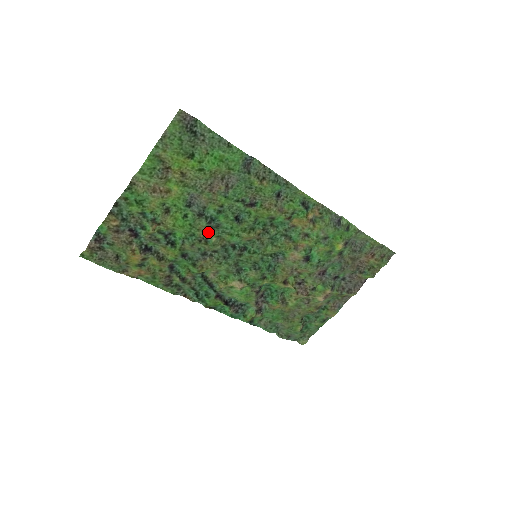
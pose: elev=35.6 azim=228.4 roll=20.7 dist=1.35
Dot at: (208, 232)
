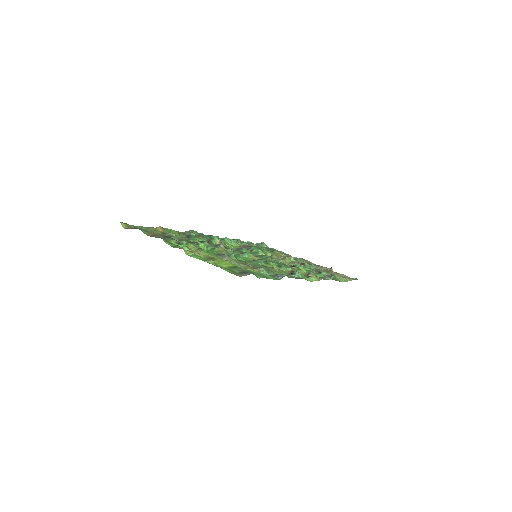
Dot at: (226, 251)
